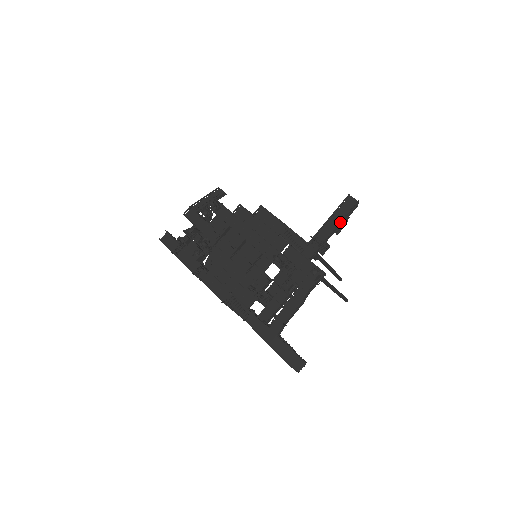
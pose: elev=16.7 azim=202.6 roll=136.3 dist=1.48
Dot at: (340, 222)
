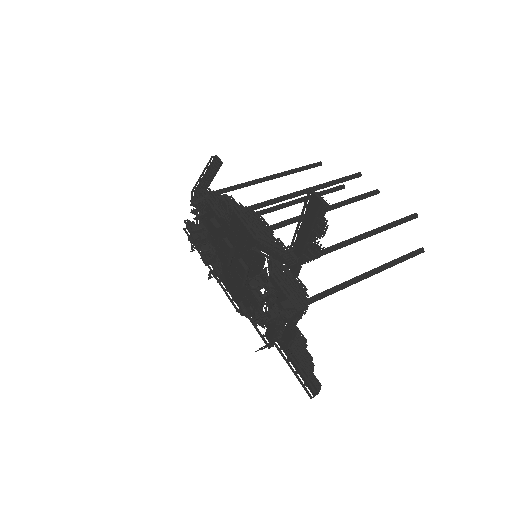
Dot at: occluded
